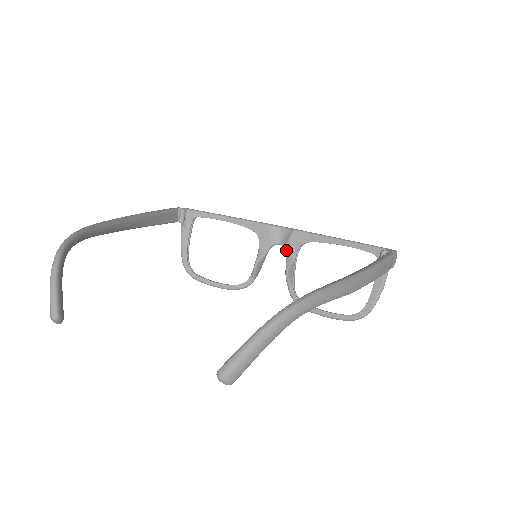
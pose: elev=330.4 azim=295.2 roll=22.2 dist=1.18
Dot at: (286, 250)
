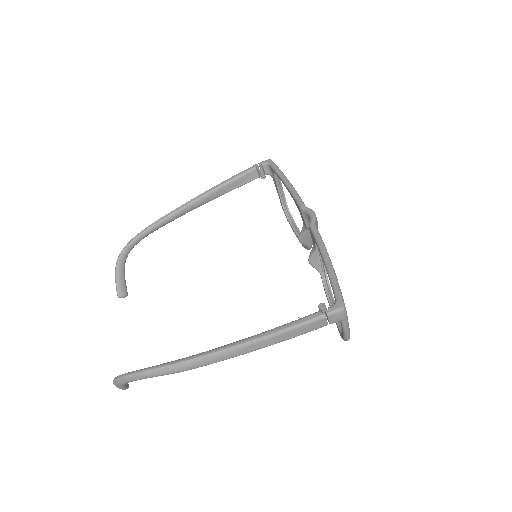
Dot at: (312, 239)
